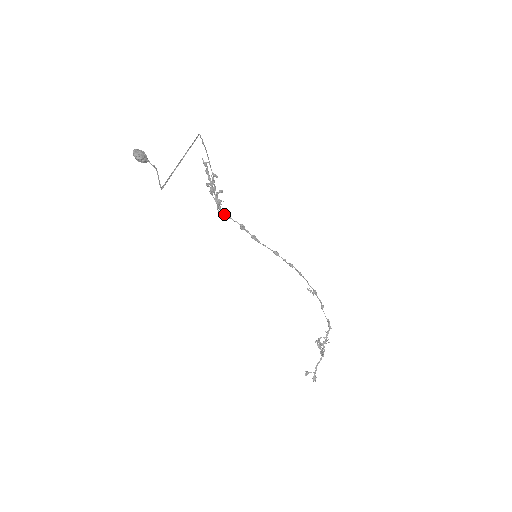
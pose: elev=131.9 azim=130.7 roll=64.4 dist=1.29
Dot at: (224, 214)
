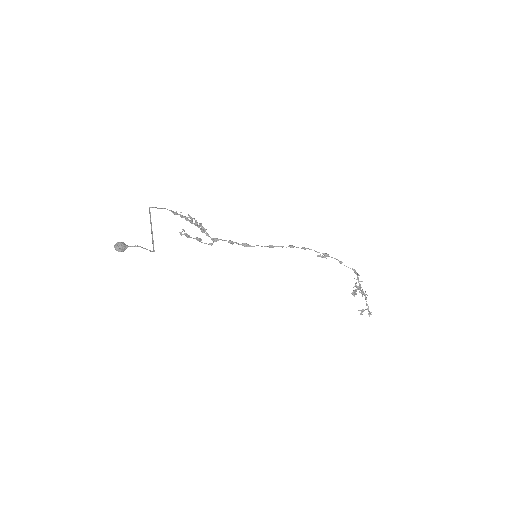
Dot at: (212, 240)
